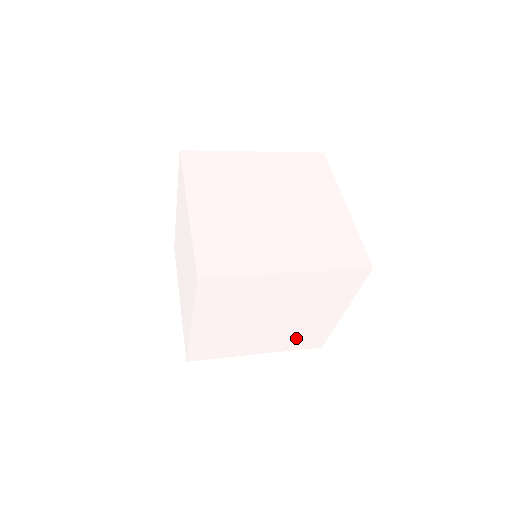
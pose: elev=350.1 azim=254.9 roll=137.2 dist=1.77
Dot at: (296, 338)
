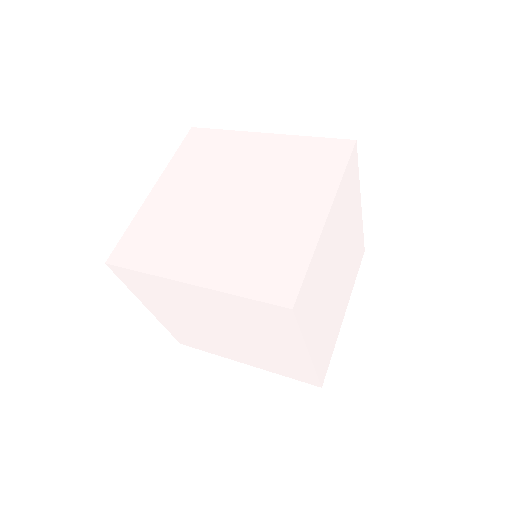
Dot at: (276, 363)
